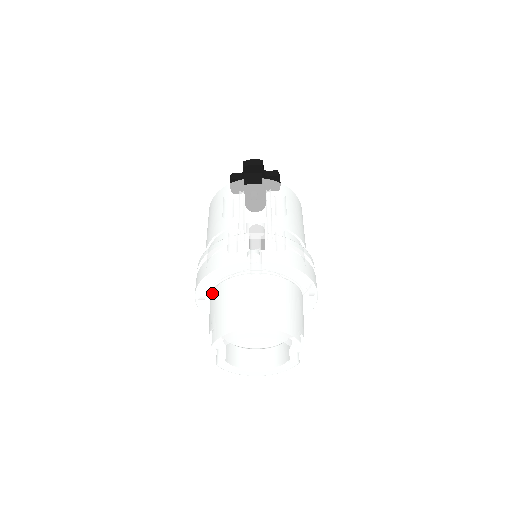
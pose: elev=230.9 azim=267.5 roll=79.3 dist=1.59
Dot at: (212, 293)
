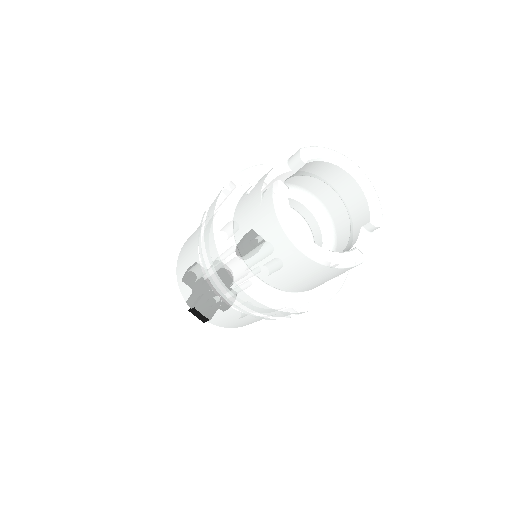
Dot at: occluded
